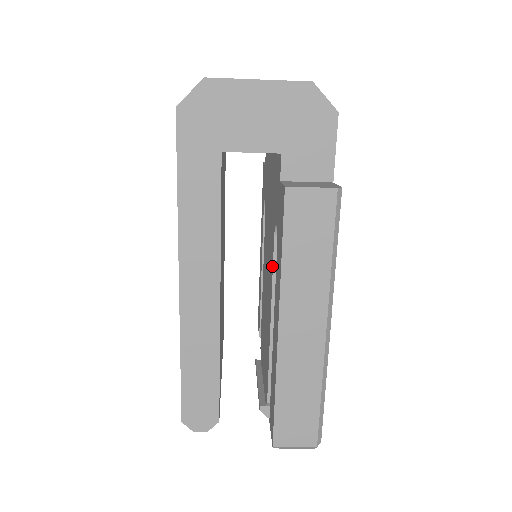
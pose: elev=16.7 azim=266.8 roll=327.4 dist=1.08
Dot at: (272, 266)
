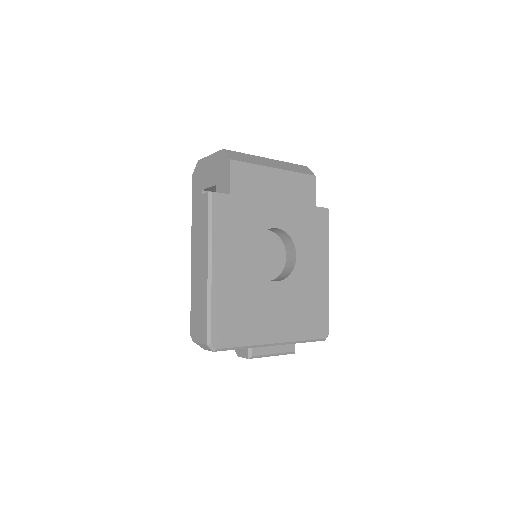
Dot at: occluded
